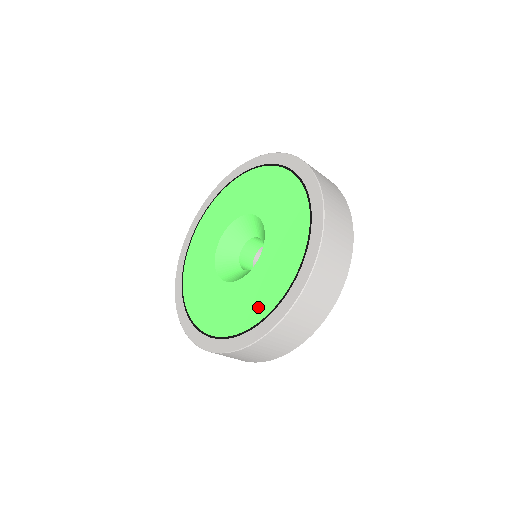
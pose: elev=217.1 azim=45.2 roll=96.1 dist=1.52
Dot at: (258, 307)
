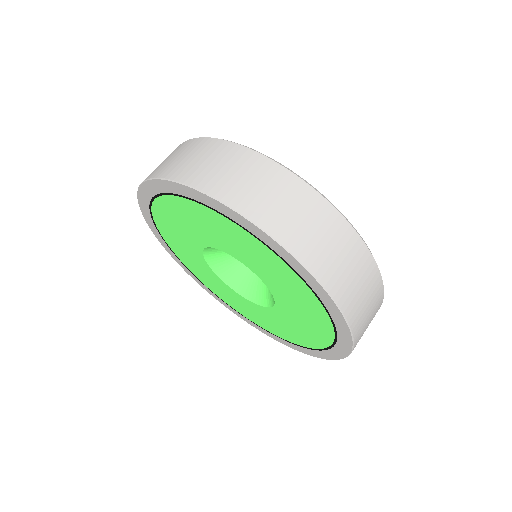
Dot at: (316, 335)
